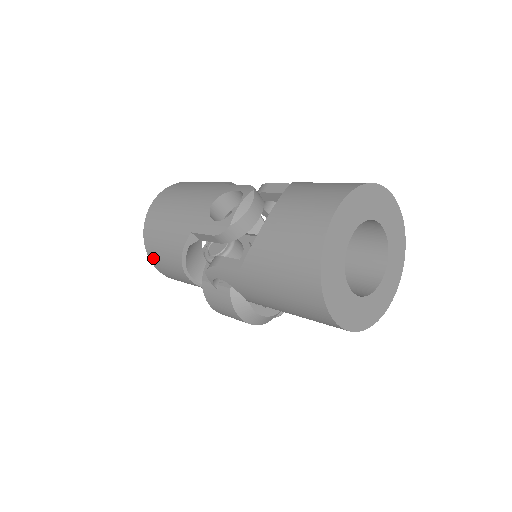
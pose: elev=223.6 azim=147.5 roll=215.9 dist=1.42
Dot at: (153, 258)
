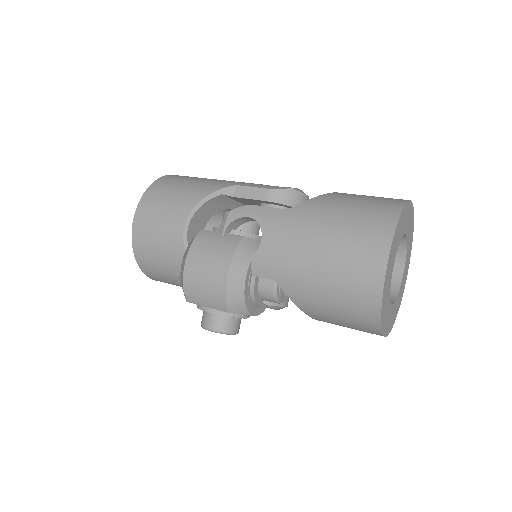
Dot at: (150, 198)
